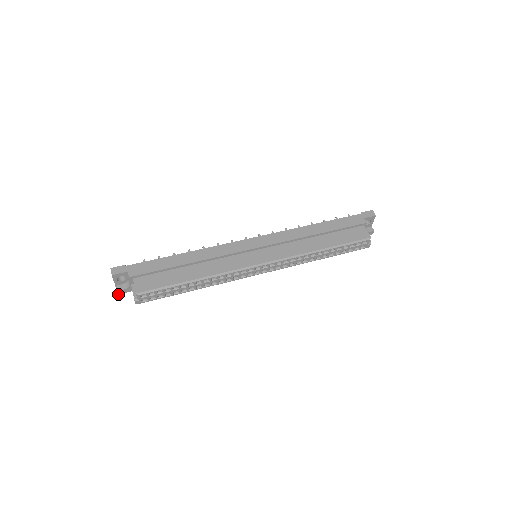
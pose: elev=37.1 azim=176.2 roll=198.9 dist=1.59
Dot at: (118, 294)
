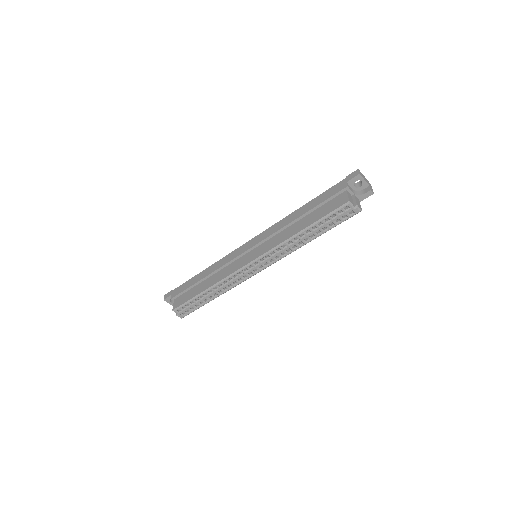
Dot at: occluded
